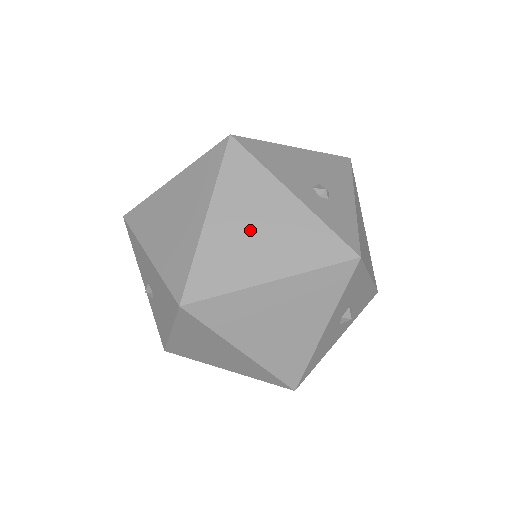
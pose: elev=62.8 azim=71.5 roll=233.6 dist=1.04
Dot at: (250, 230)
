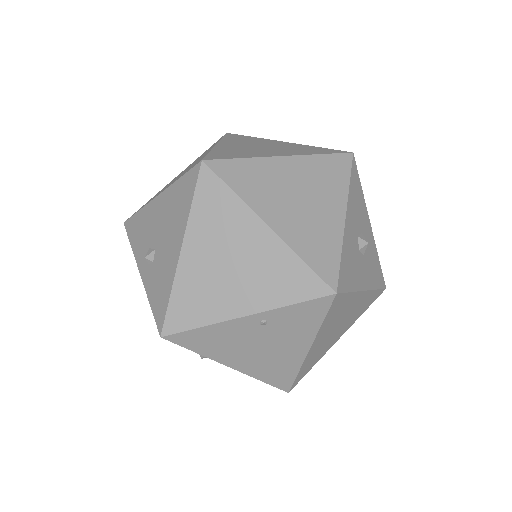
Dot at: (256, 147)
